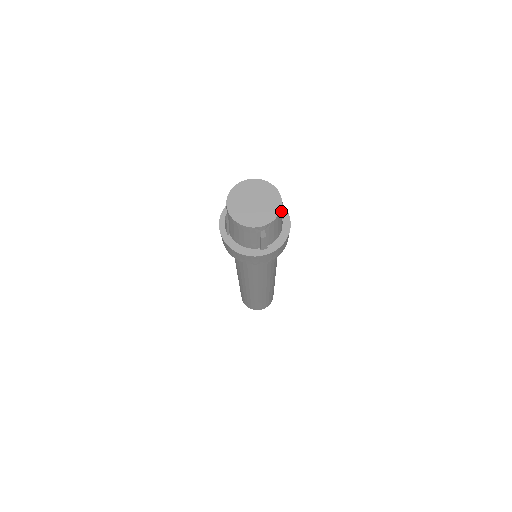
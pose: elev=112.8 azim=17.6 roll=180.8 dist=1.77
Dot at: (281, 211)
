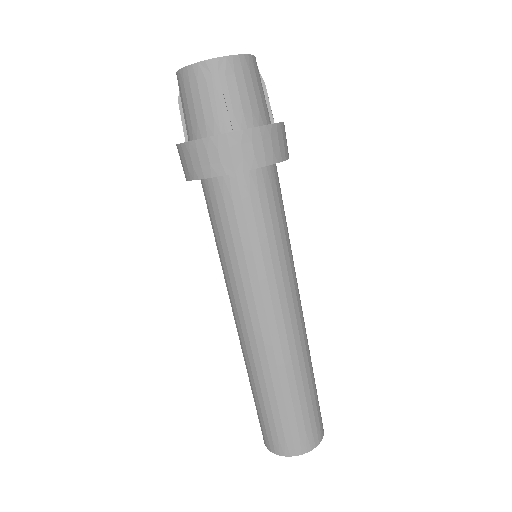
Dot at: (252, 66)
